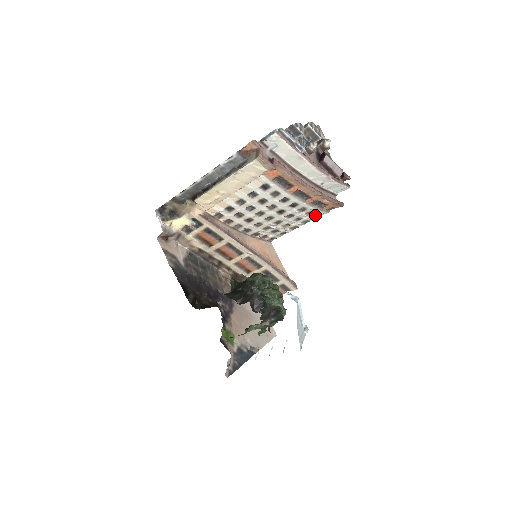
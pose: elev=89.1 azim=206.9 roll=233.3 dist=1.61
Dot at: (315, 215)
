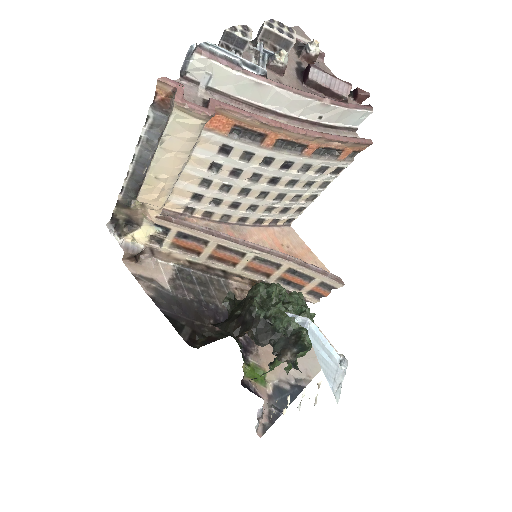
Dot at: (333, 171)
